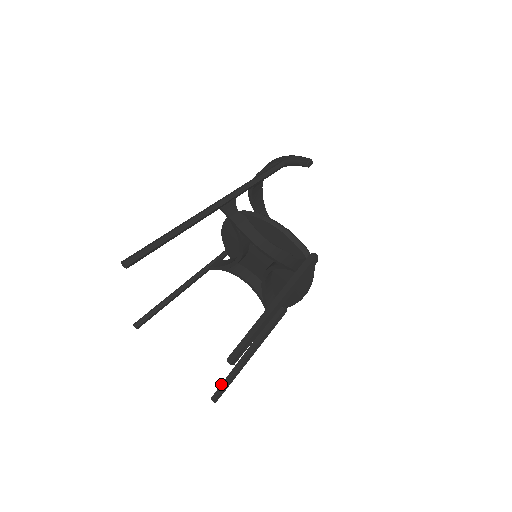
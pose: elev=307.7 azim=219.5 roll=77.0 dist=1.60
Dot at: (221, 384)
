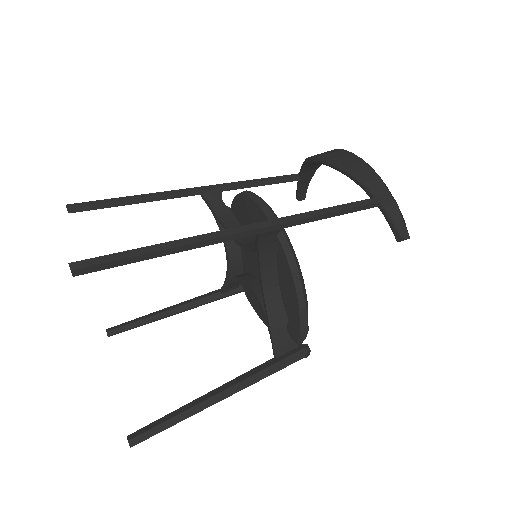
Dot at: (126, 325)
